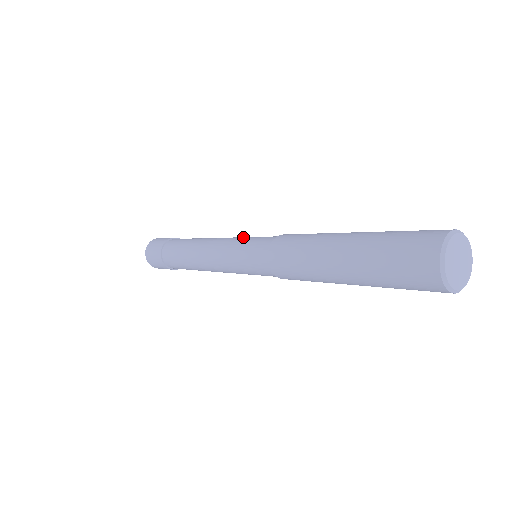
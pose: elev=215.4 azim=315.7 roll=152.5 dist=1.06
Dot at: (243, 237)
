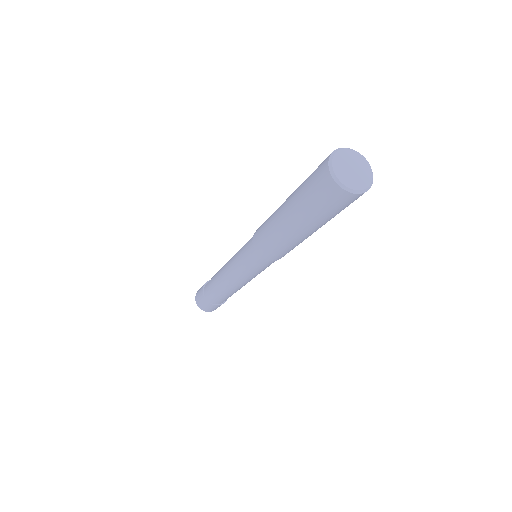
Dot at: occluded
